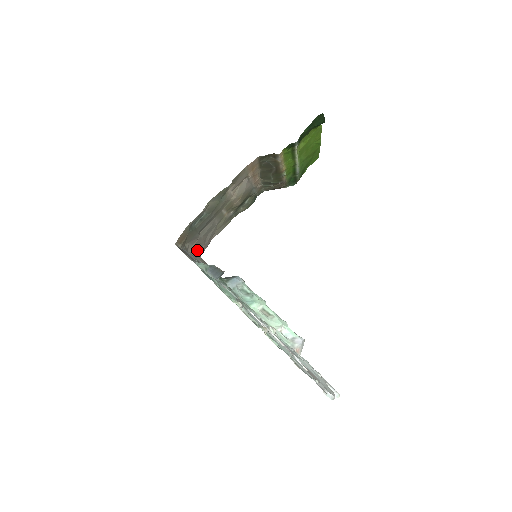
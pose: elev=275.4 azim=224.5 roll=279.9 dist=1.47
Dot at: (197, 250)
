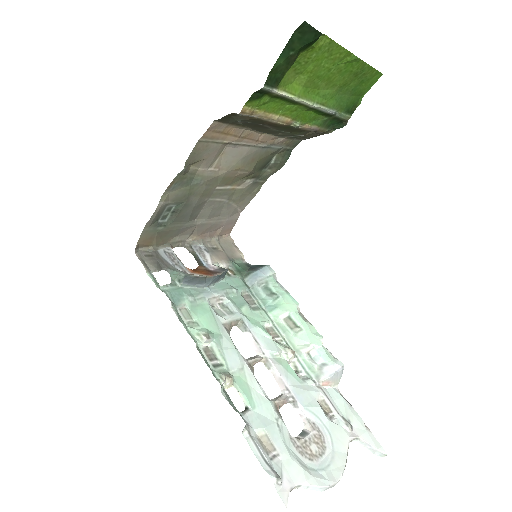
Dot at: (211, 233)
